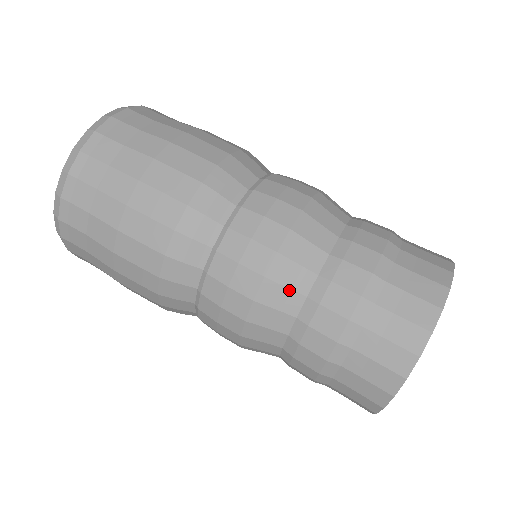
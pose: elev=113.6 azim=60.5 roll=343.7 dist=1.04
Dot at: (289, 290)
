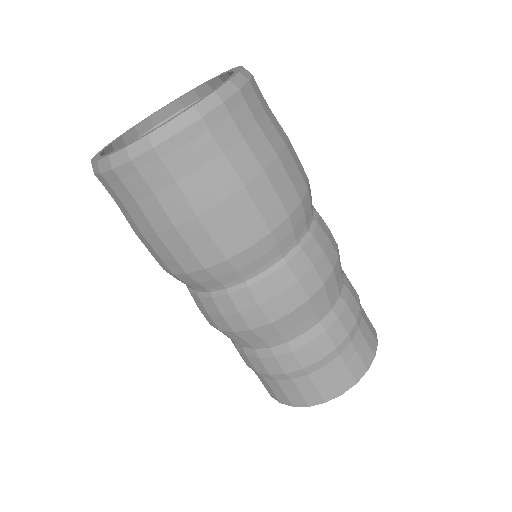
Dot at: (280, 335)
